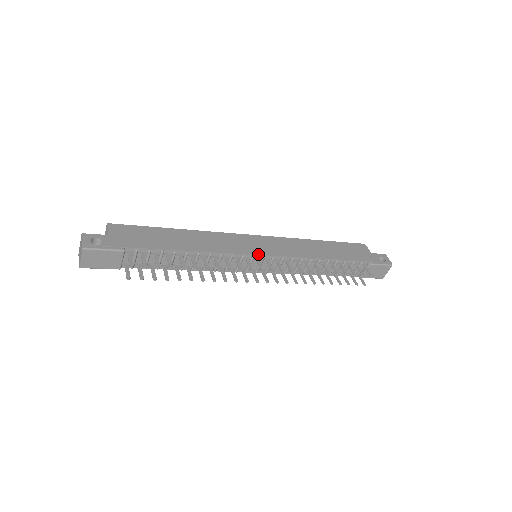
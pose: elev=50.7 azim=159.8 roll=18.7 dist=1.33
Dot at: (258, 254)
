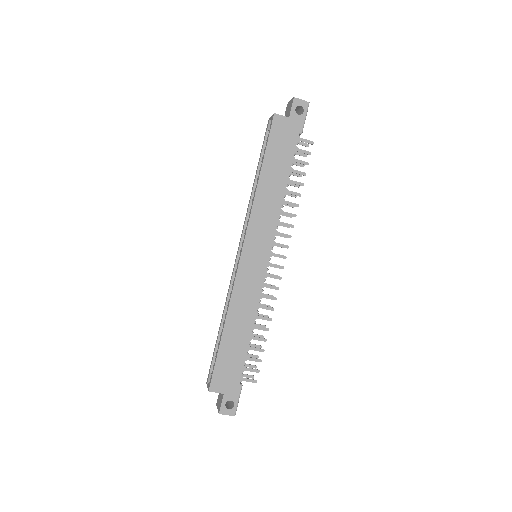
Dot at: (267, 265)
